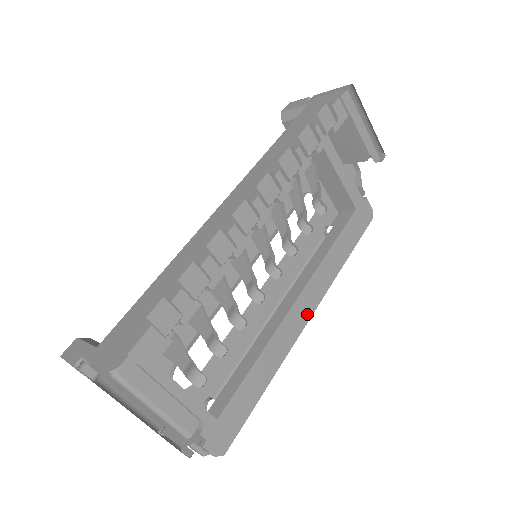
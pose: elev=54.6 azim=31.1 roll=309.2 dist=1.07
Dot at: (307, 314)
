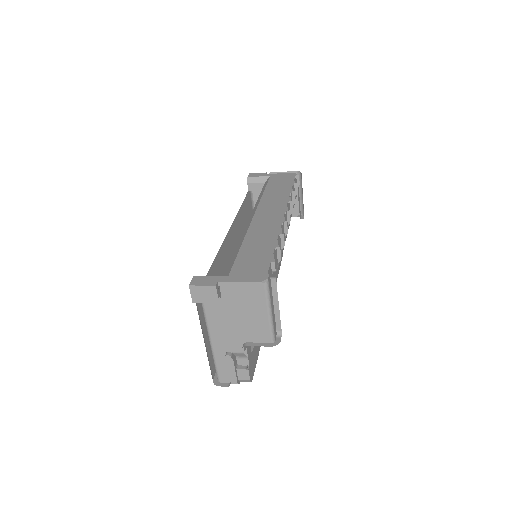
Dot at: occluded
